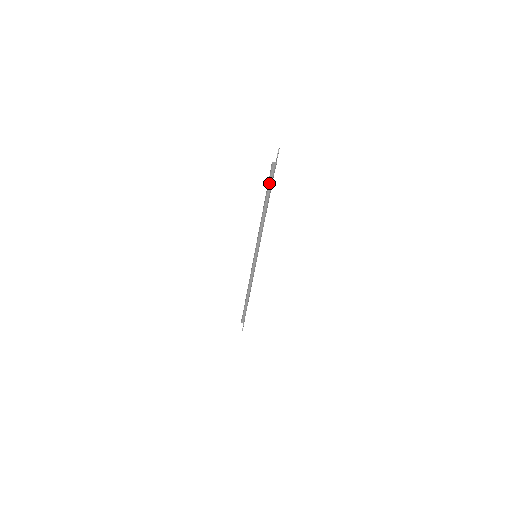
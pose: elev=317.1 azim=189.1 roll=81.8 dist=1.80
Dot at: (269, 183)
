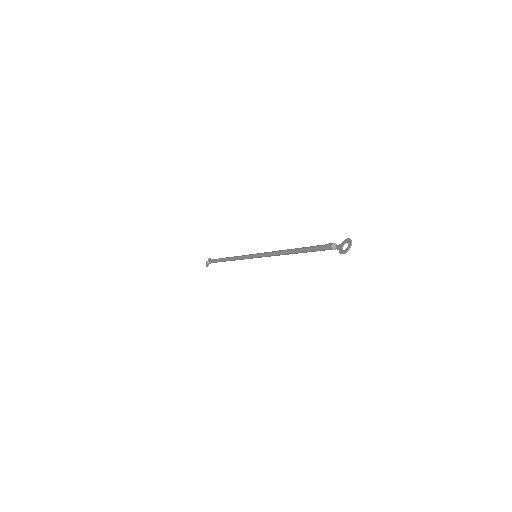
Dot at: (315, 250)
